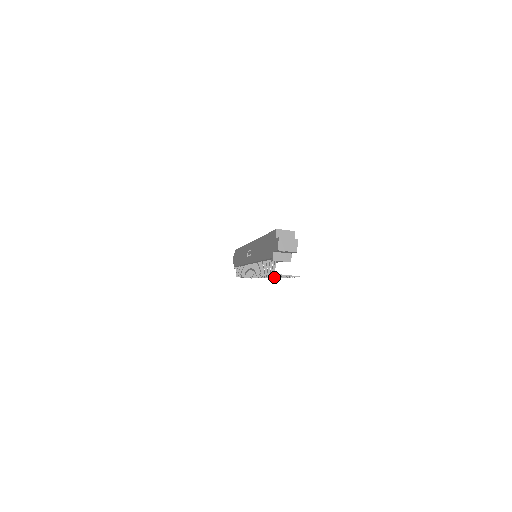
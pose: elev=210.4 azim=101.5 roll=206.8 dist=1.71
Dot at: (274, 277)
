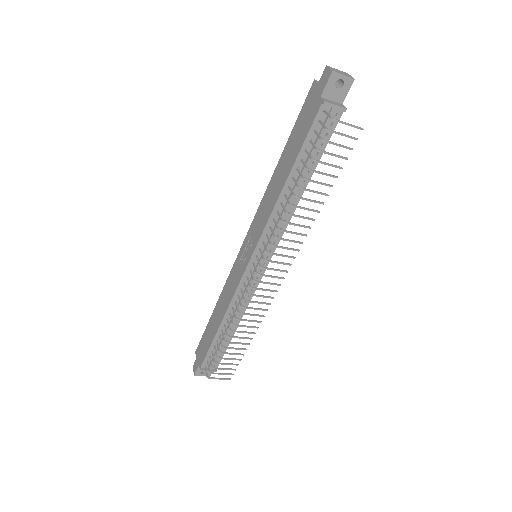
Dot at: (302, 234)
